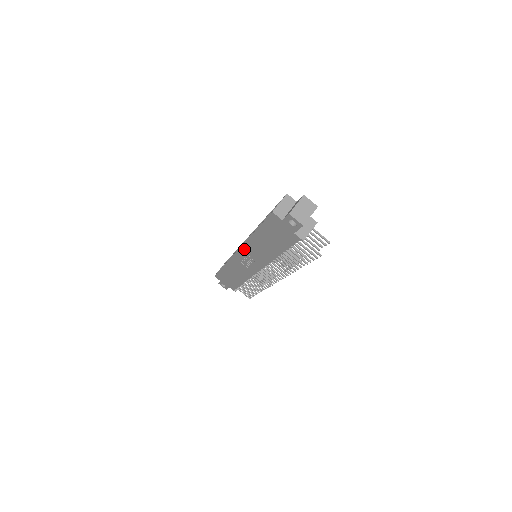
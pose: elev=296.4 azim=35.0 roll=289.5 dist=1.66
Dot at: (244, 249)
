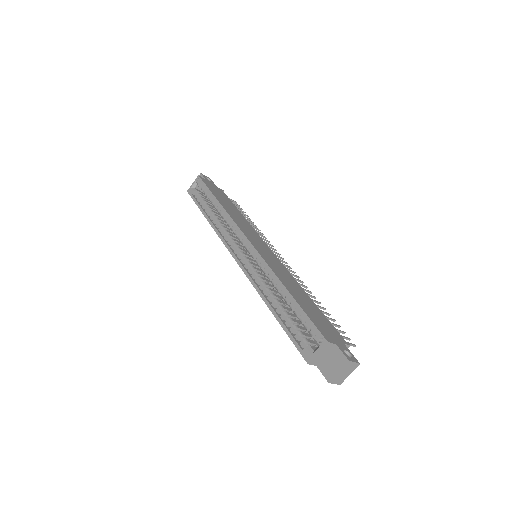
Dot at: occluded
